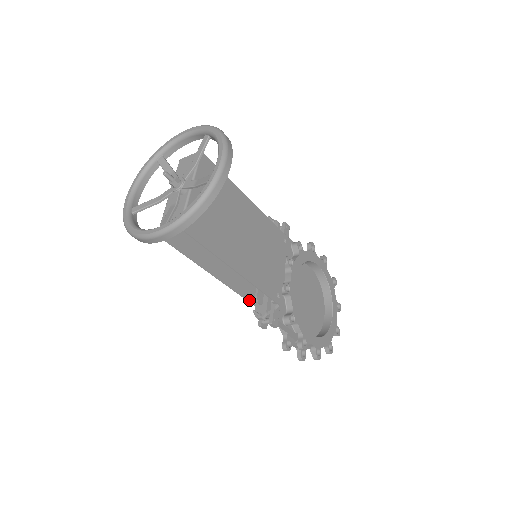
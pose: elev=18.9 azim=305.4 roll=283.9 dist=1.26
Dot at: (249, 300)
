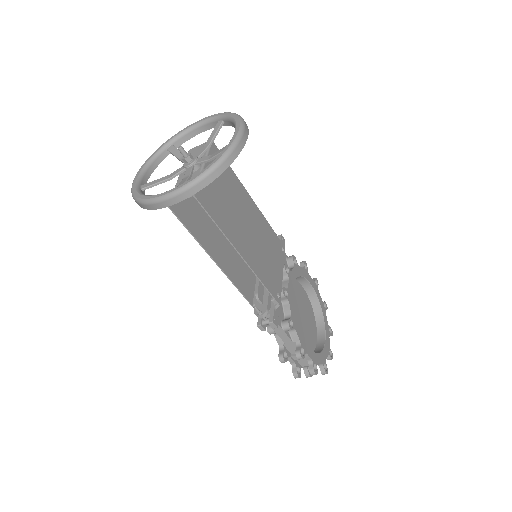
Dot at: (248, 300)
